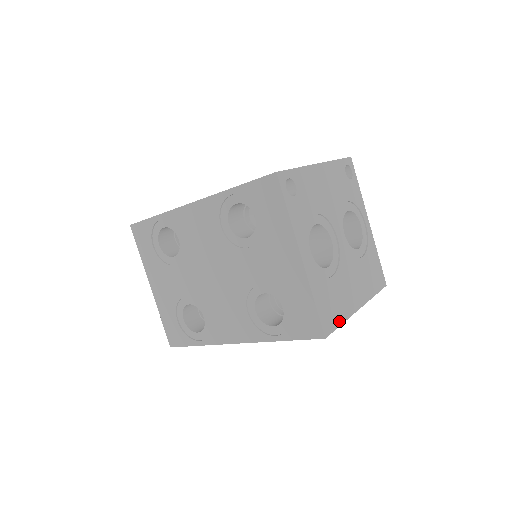
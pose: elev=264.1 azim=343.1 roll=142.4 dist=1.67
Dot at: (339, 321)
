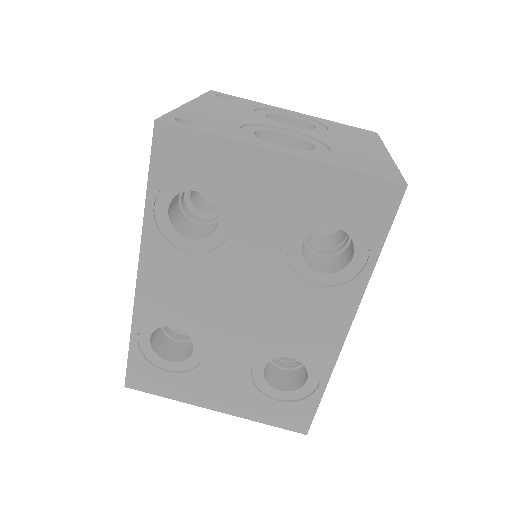
Dot at: (392, 169)
